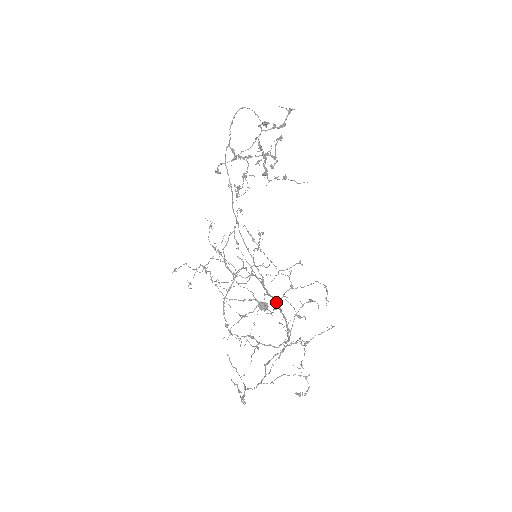
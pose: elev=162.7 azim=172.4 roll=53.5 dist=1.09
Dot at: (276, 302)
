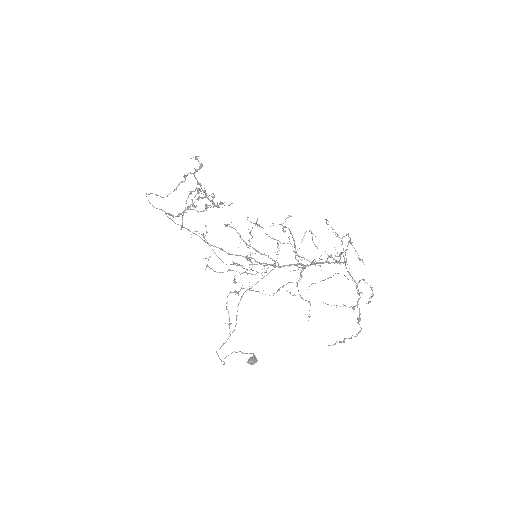
Dot at: (300, 264)
